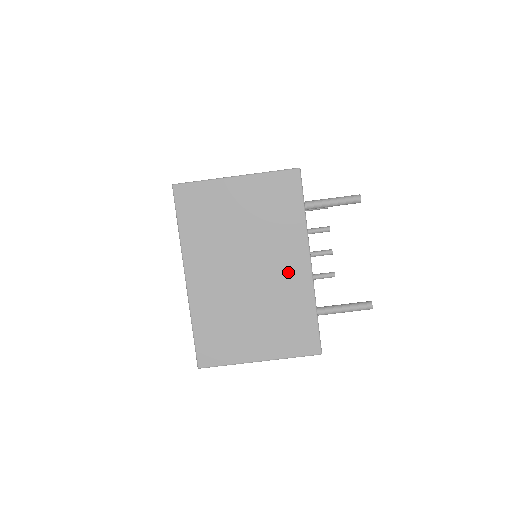
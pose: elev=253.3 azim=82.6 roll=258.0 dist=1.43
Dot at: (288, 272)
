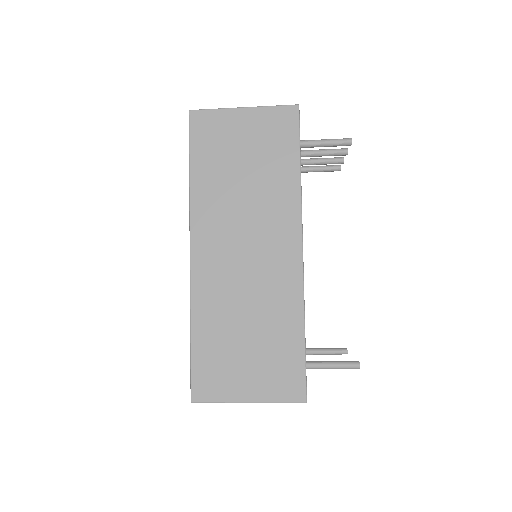
Dot at: occluded
